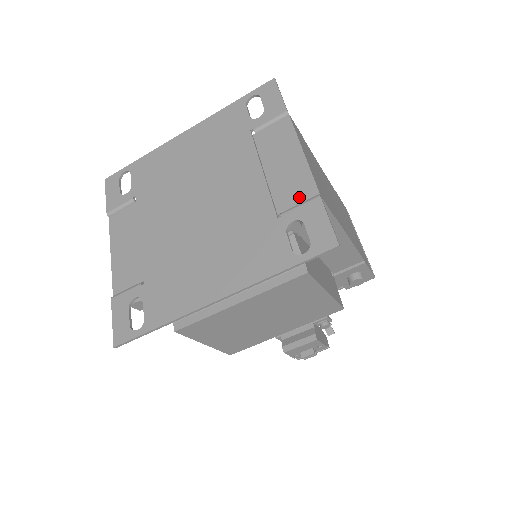
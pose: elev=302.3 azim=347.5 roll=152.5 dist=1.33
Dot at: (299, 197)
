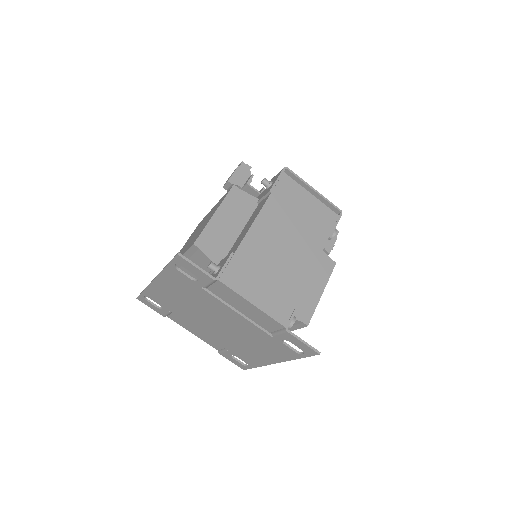
Dot at: (274, 327)
